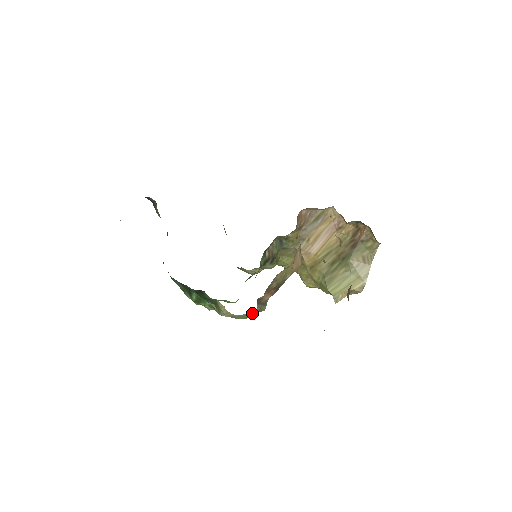
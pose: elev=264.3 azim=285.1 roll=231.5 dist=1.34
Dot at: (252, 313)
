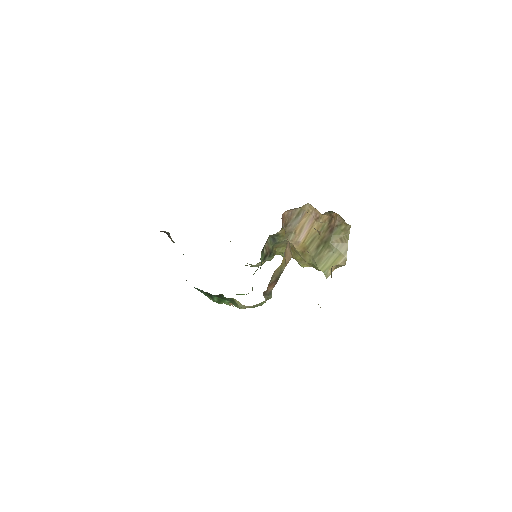
Dot at: (262, 302)
